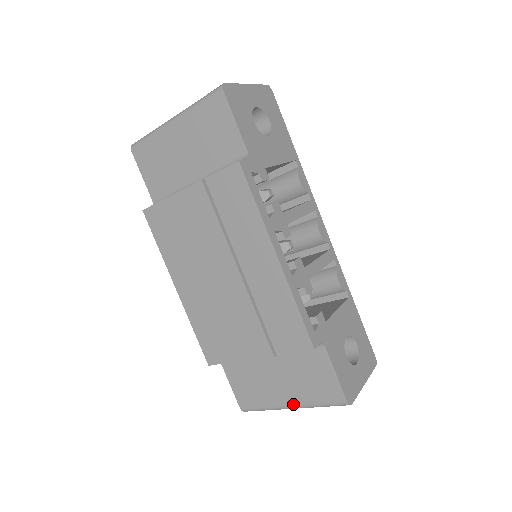
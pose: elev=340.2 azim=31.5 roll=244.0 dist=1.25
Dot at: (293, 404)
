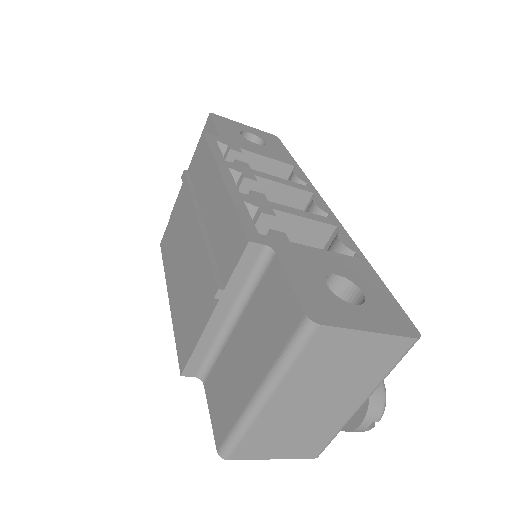
Dot at: (259, 383)
